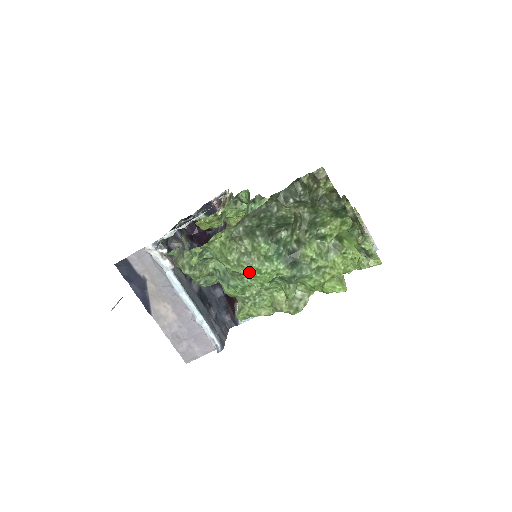
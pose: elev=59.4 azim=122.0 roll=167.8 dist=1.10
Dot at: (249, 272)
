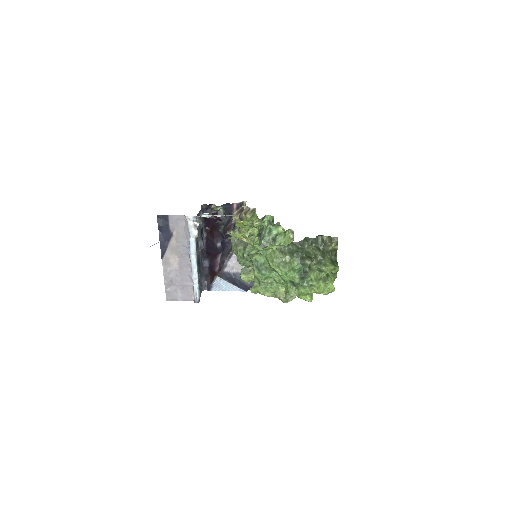
Dot at: (281, 272)
